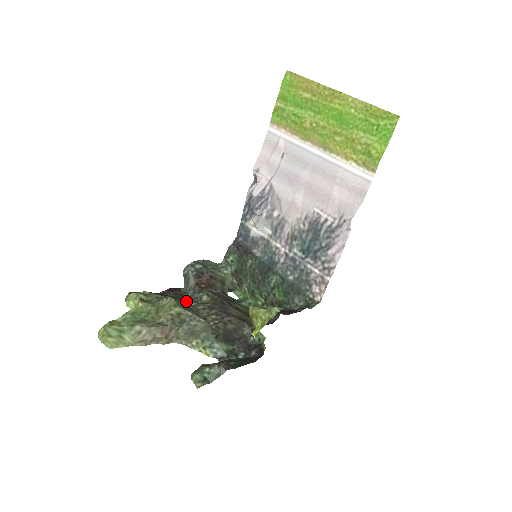
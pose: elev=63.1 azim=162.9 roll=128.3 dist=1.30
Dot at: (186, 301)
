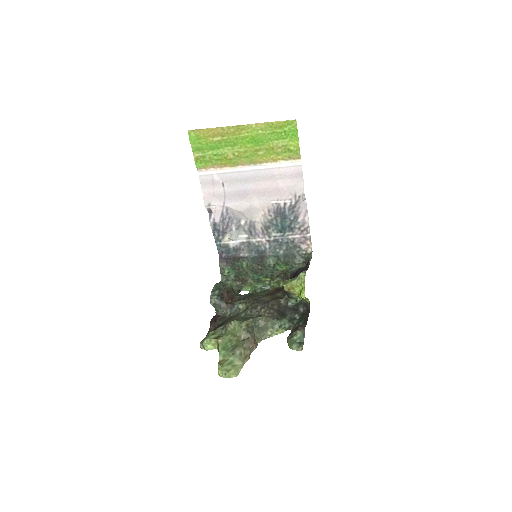
Dot at: (236, 317)
